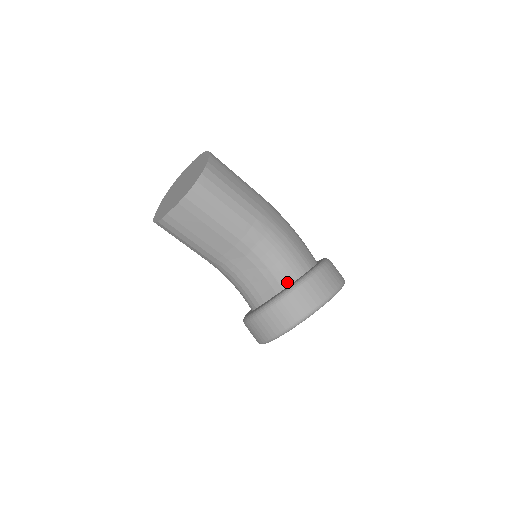
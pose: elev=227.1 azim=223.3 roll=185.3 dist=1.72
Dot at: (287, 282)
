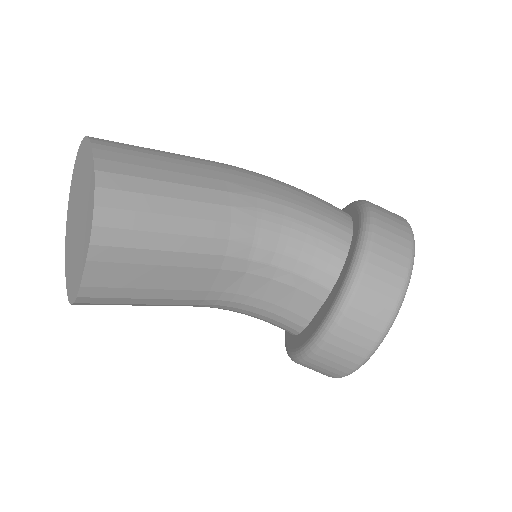
Dot at: (331, 276)
